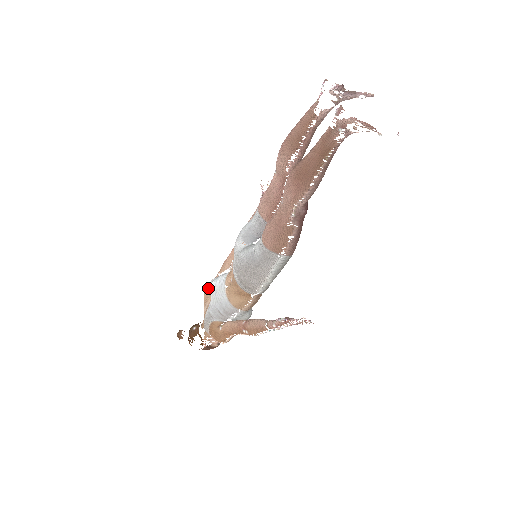
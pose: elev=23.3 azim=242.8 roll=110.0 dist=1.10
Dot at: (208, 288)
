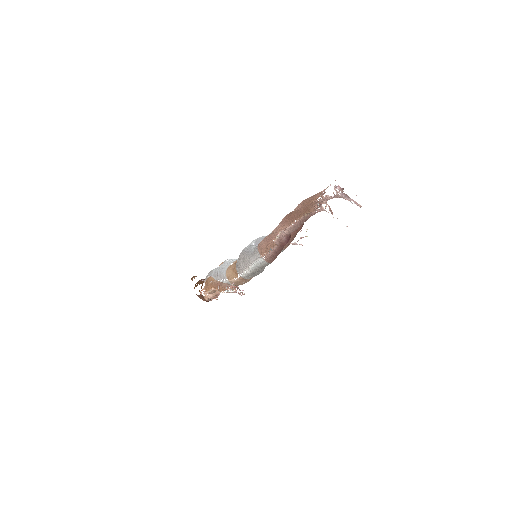
Dot at: (225, 261)
